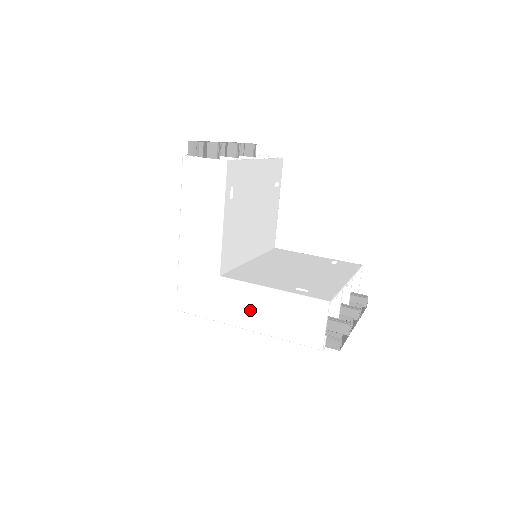
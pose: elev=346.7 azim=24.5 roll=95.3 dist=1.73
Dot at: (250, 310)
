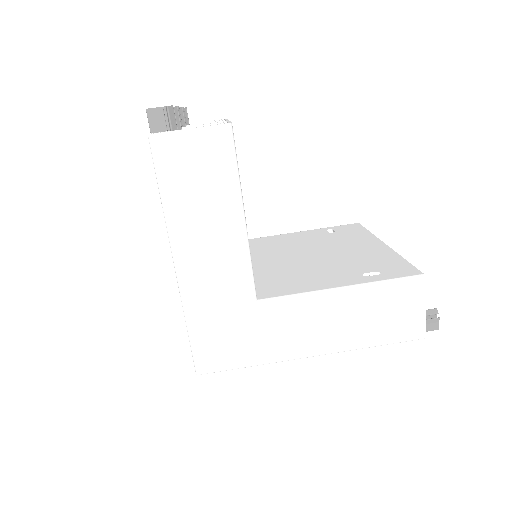
Dot at: (316, 328)
